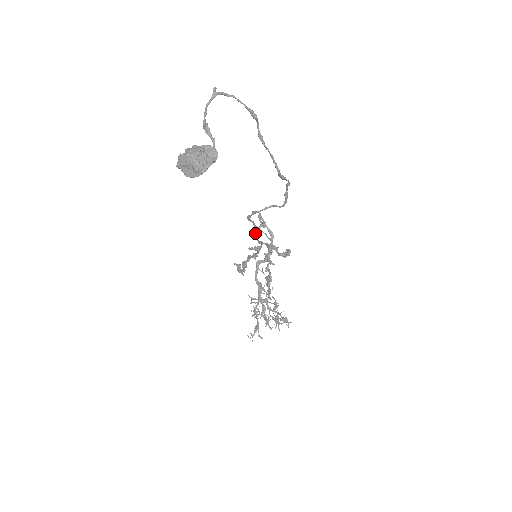
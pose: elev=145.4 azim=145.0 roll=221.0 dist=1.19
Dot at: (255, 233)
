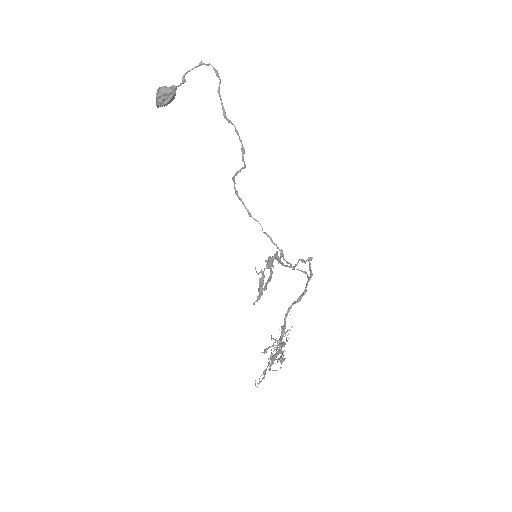
Dot at: (293, 267)
